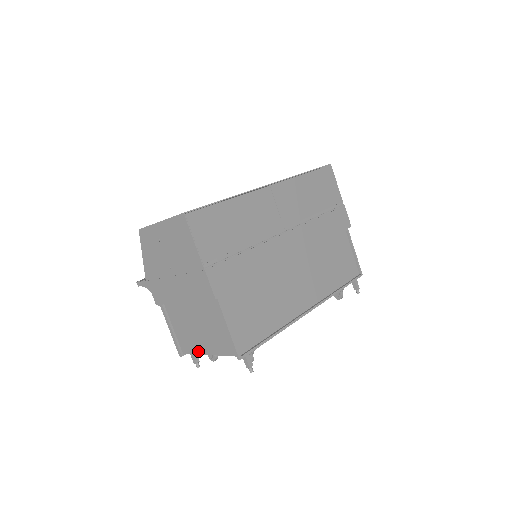
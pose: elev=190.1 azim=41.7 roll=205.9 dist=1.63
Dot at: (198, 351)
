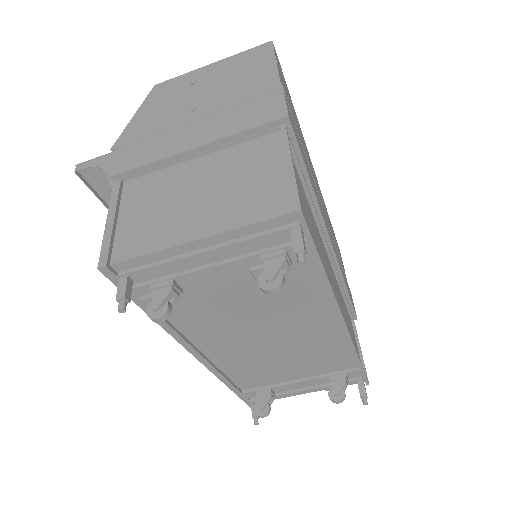
Dot at: (167, 242)
